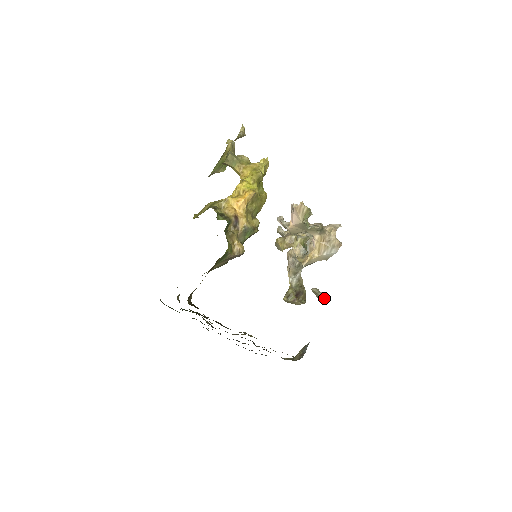
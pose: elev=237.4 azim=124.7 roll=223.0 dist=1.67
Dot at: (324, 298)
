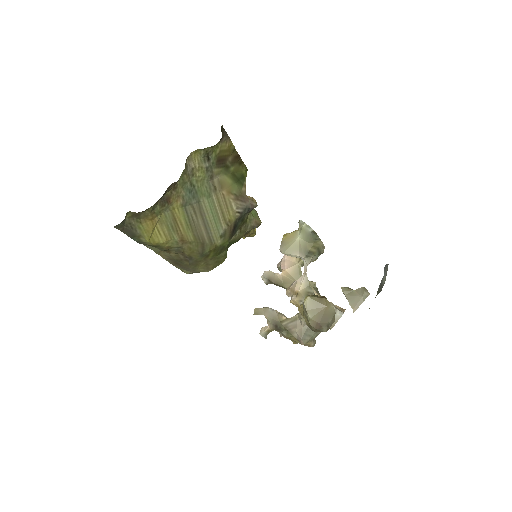
Dot at: (364, 288)
